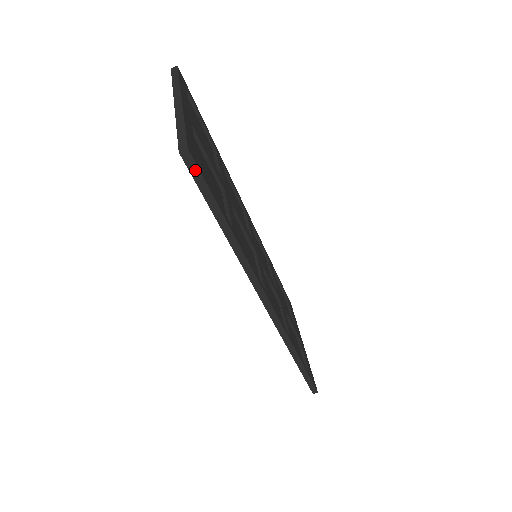
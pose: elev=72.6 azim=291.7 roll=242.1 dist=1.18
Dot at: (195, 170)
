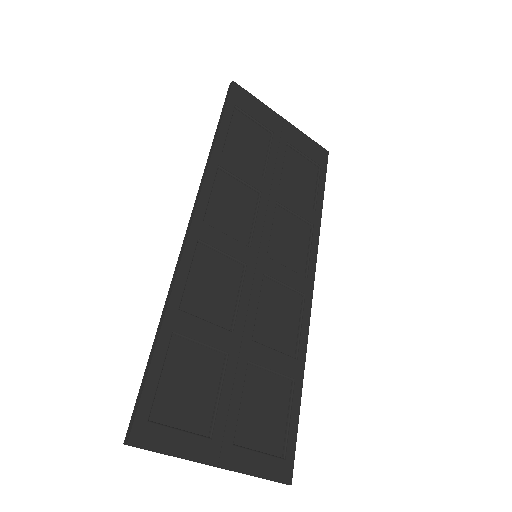
Dot at: (292, 462)
